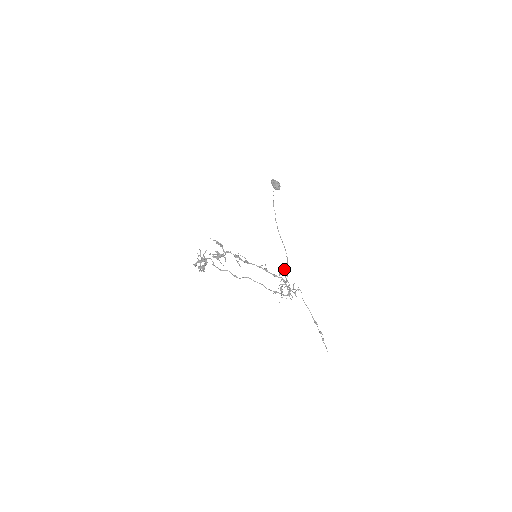
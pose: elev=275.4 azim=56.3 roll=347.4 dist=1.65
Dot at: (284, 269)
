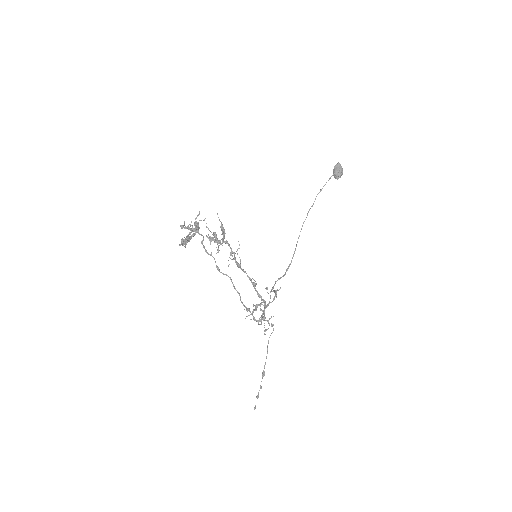
Dot at: (274, 291)
